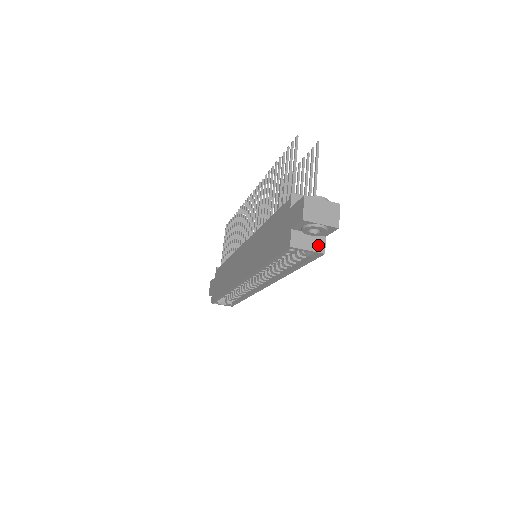
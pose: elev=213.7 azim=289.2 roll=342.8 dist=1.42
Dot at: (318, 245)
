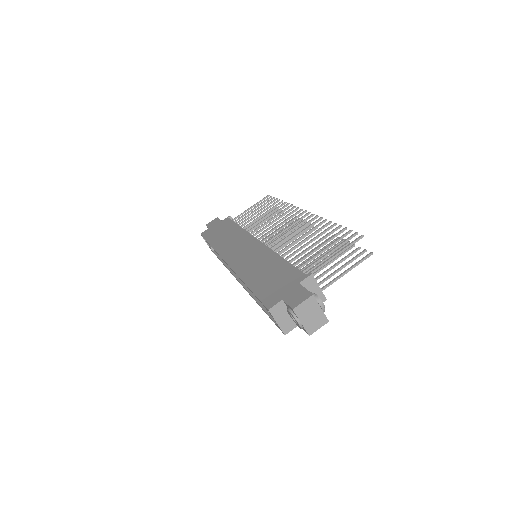
Dot at: (287, 326)
